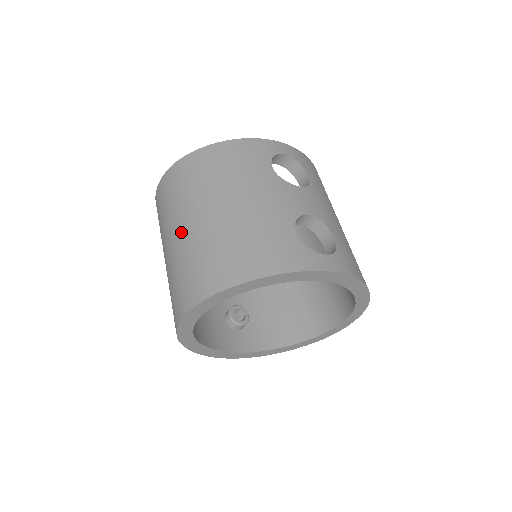
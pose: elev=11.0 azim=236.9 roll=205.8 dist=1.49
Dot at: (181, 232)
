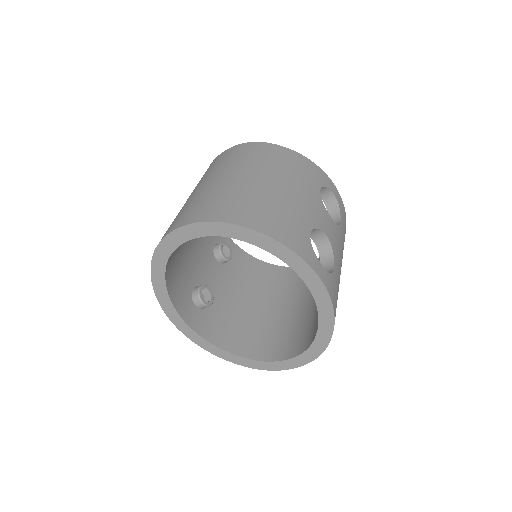
Dot at: (221, 179)
